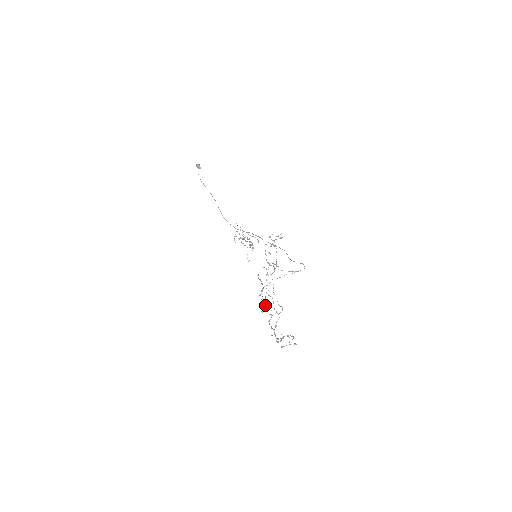
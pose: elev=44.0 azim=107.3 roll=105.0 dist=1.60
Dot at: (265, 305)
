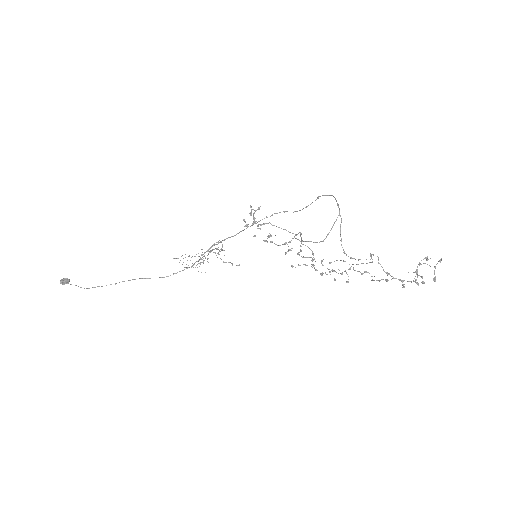
Dot at: occluded
